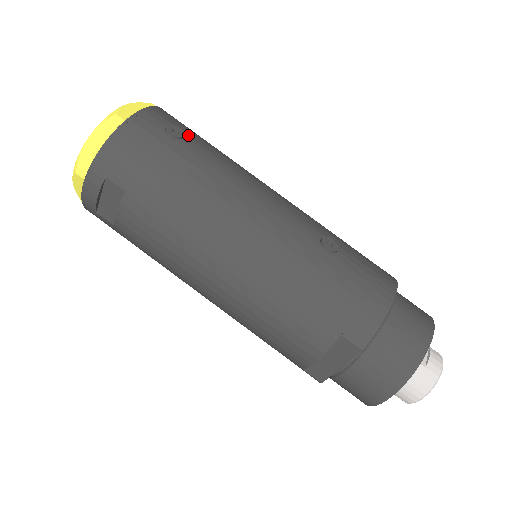
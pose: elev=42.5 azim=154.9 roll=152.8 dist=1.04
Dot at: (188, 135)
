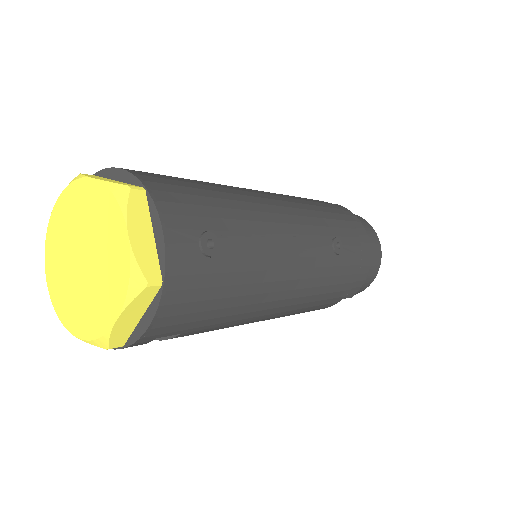
Dot at: (215, 230)
